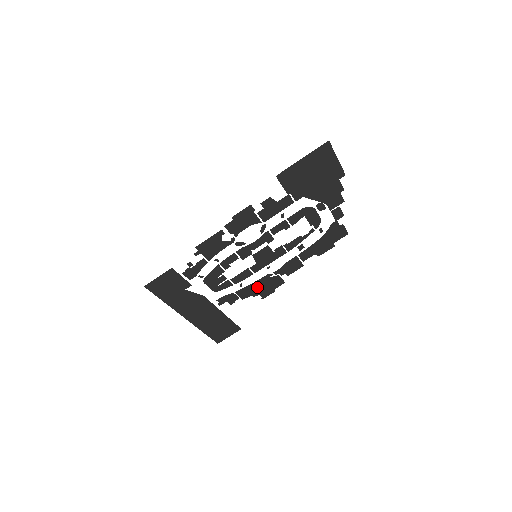
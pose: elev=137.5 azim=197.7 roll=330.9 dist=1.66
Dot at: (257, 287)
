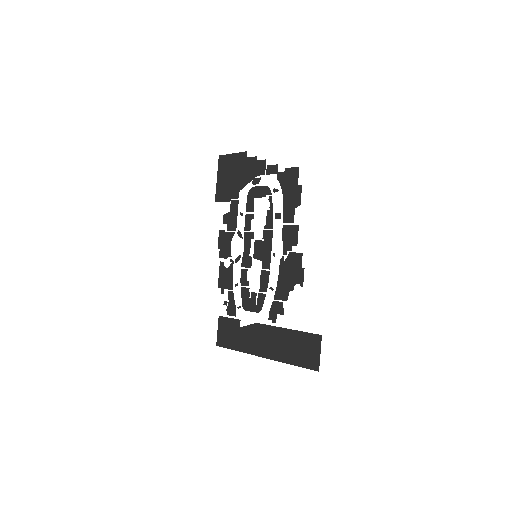
Dot at: (286, 279)
